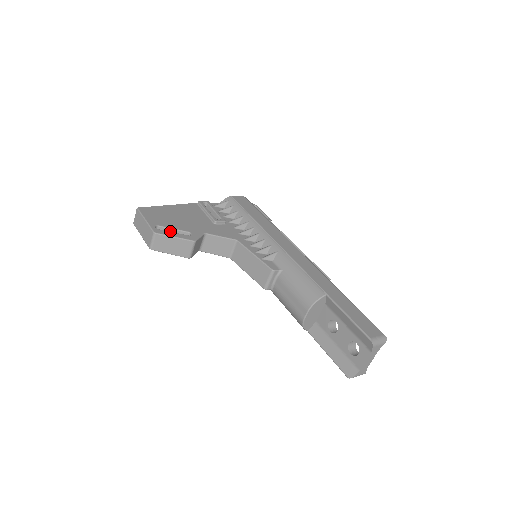
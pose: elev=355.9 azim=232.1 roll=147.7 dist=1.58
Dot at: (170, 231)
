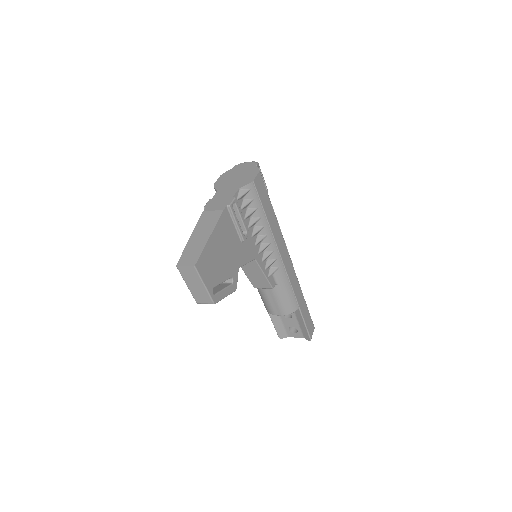
Dot at: (218, 283)
